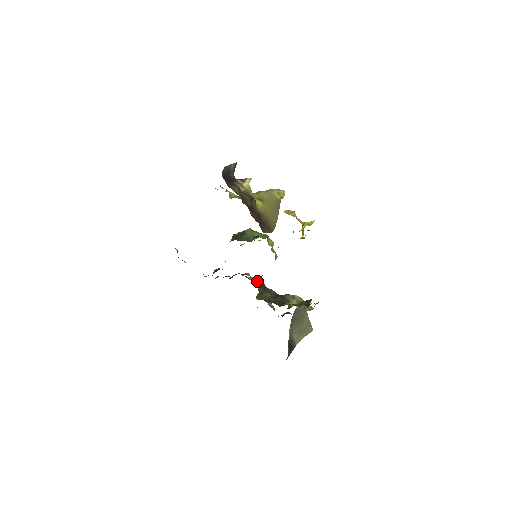
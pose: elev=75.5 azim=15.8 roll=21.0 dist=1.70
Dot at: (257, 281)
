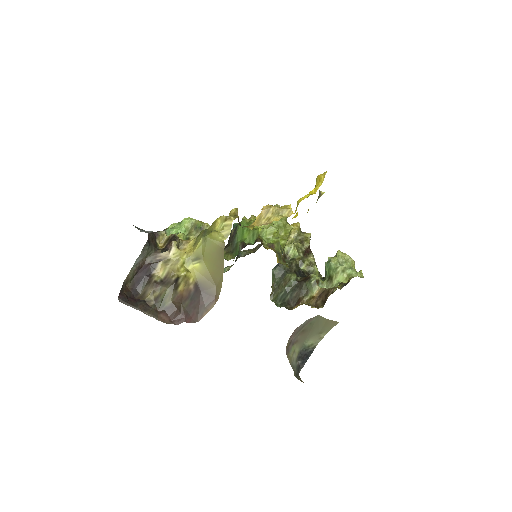
Dot at: (288, 248)
